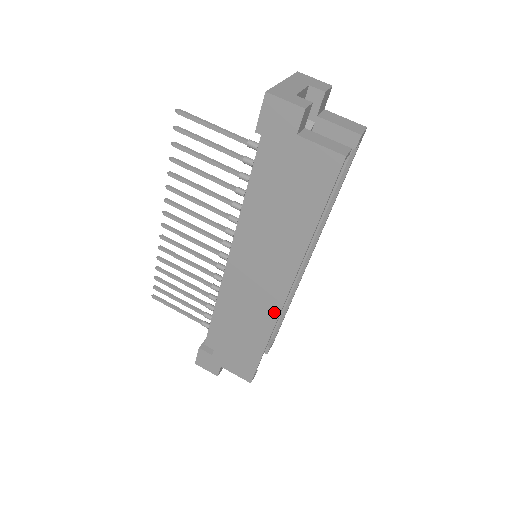
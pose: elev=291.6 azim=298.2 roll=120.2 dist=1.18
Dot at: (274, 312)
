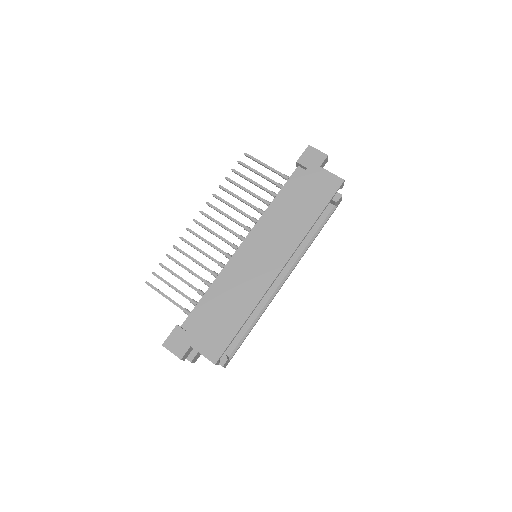
Dot at: (267, 283)
